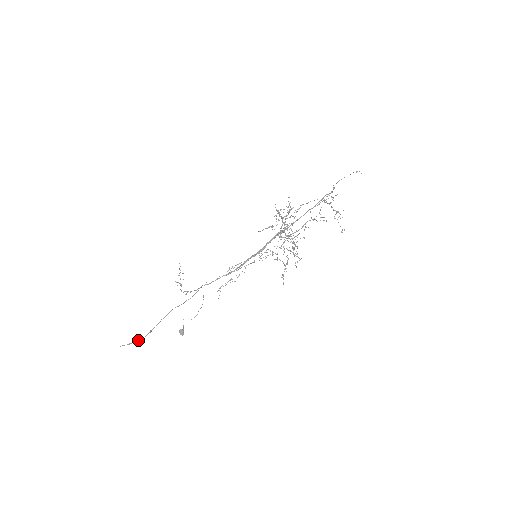
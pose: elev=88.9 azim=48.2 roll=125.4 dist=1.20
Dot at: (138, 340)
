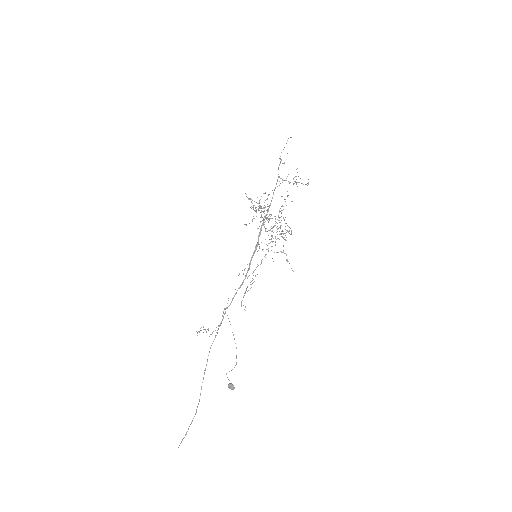
Dot at: occluded
